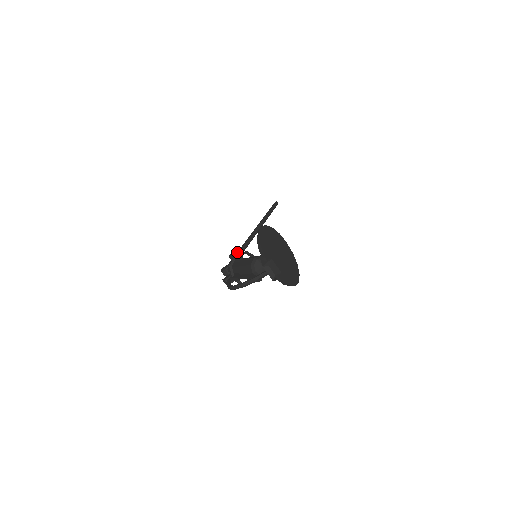
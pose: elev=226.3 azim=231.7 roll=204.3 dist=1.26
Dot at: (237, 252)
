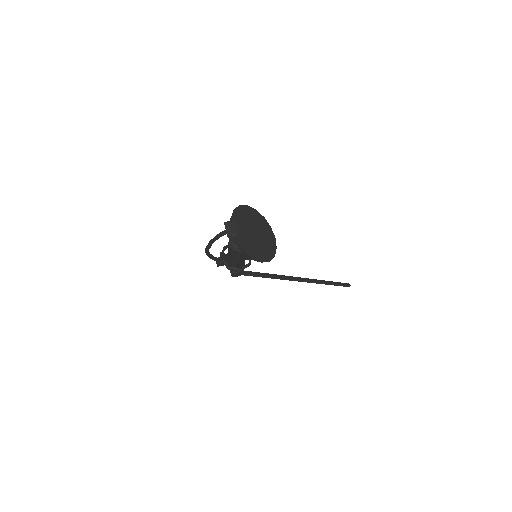
Dot at: occluded
